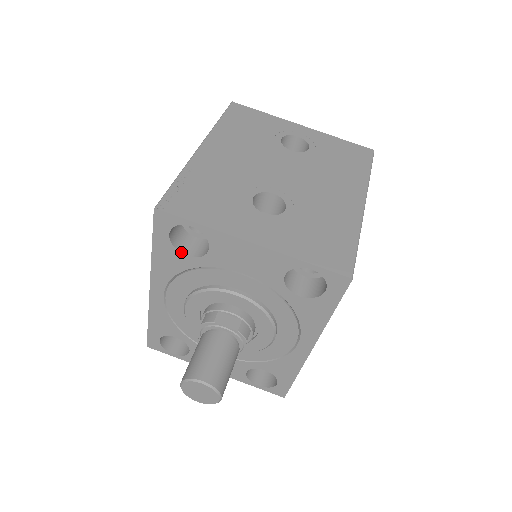
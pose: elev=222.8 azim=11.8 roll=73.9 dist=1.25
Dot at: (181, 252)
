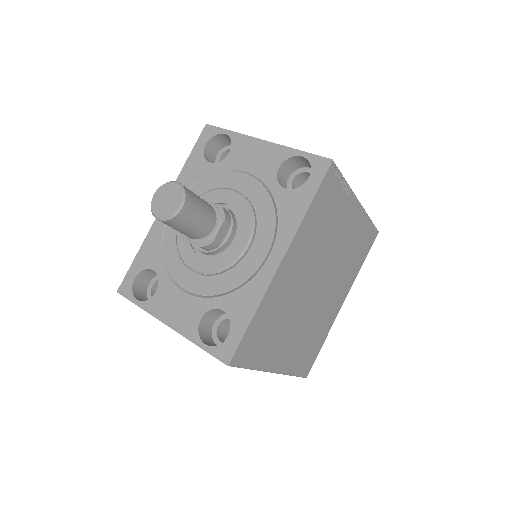
Dot at: (207, 160)
